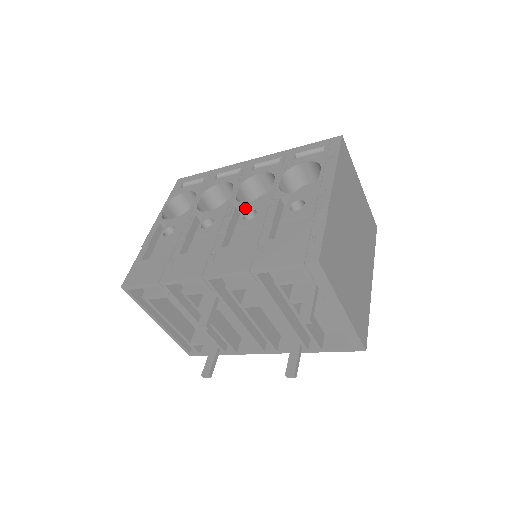
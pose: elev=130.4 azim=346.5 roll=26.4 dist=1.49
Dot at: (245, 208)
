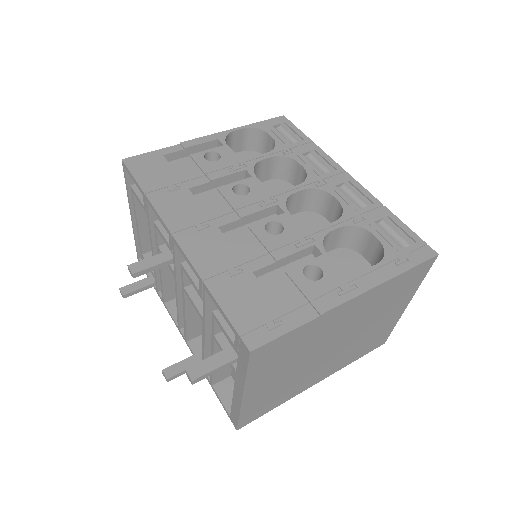
Dot at: (281, 216)
